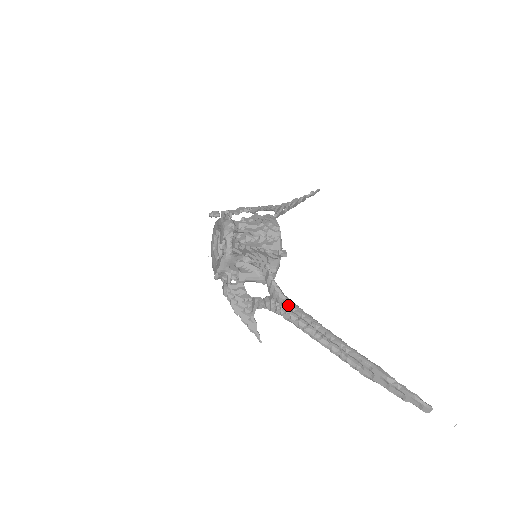
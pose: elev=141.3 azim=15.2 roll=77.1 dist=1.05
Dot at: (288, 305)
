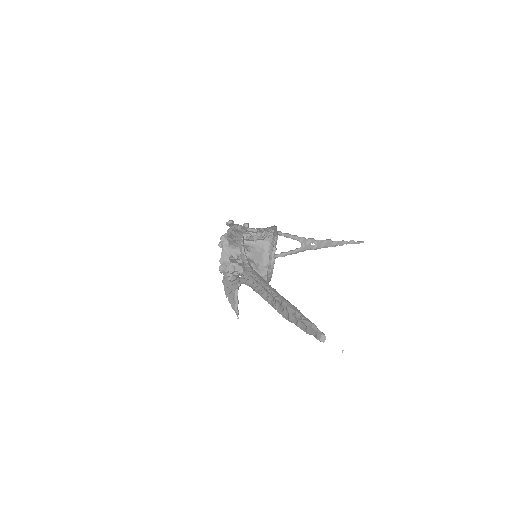
Dot at: (249, 271)
